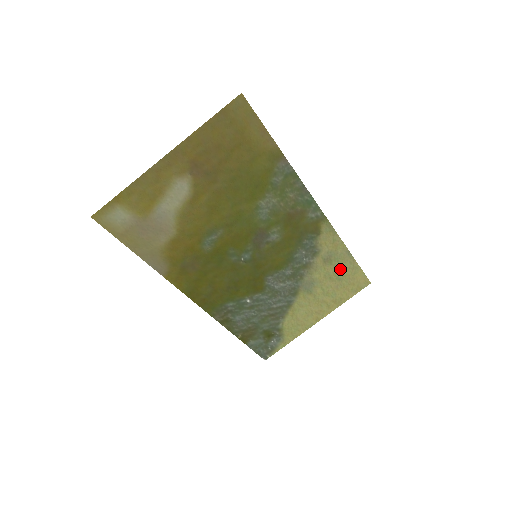
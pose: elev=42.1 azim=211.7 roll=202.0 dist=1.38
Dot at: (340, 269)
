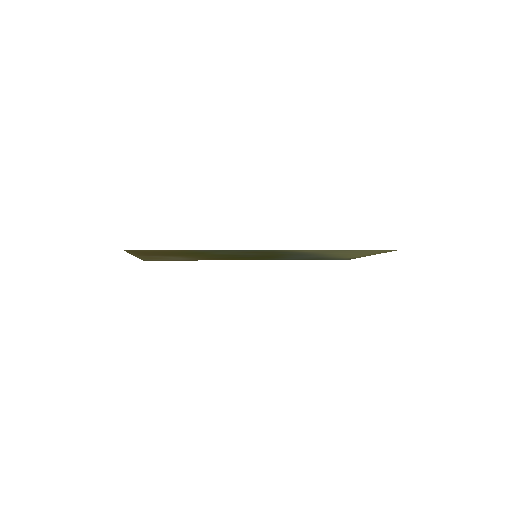
Dot at: (345, 251)
